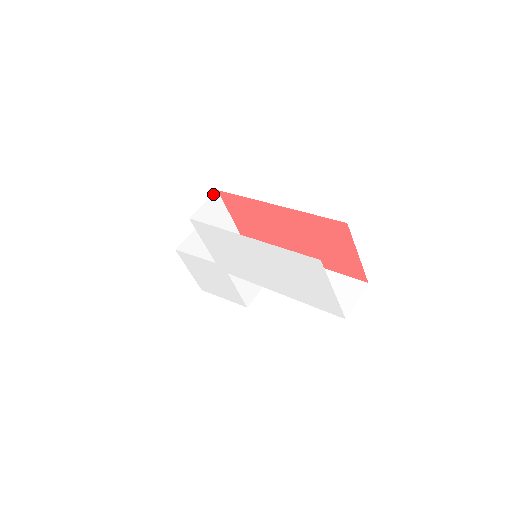
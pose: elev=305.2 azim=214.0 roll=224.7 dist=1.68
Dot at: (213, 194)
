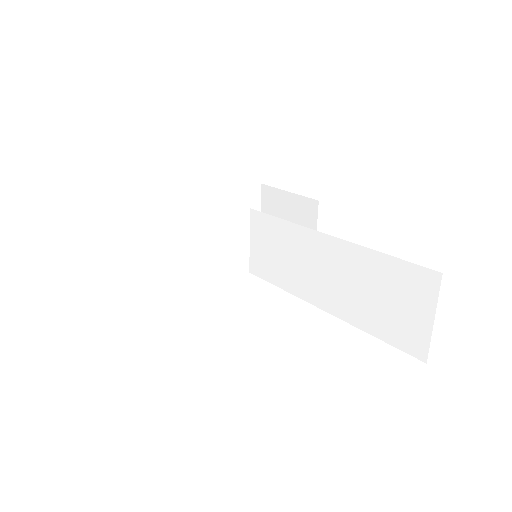
Dot at: (134, 226)
